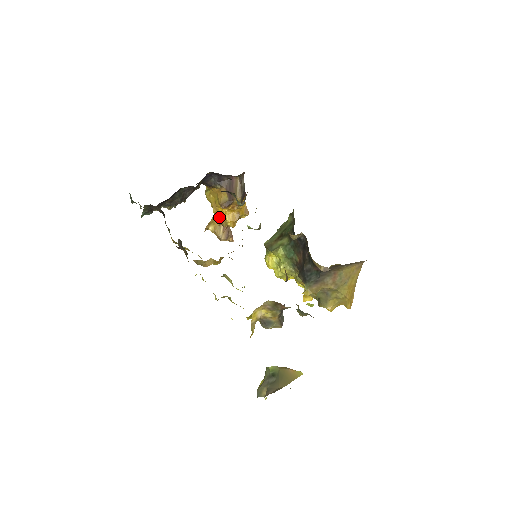
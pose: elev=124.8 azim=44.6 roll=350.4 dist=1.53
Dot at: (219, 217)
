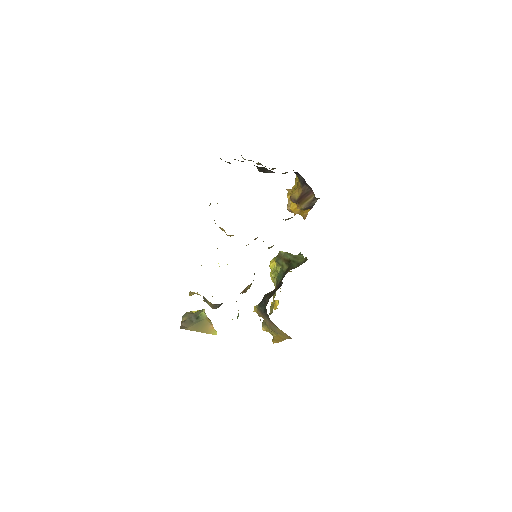
Dot at: occluded
